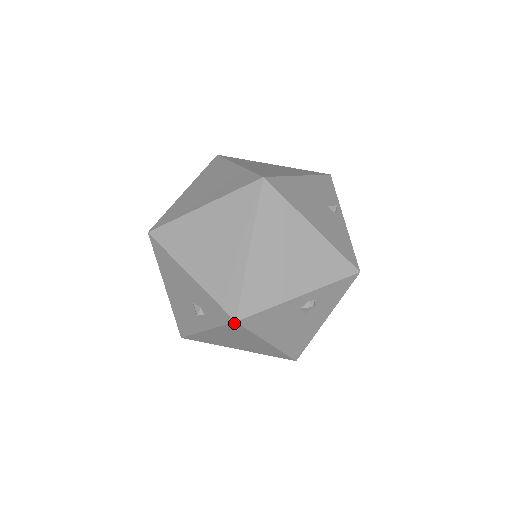
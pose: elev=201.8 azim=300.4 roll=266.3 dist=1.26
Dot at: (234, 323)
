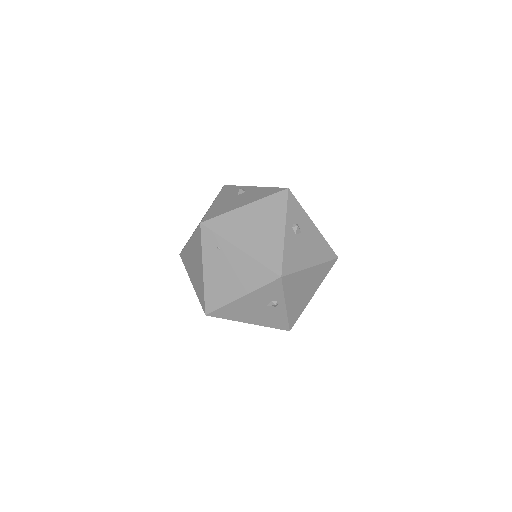
Dot at: occluded
